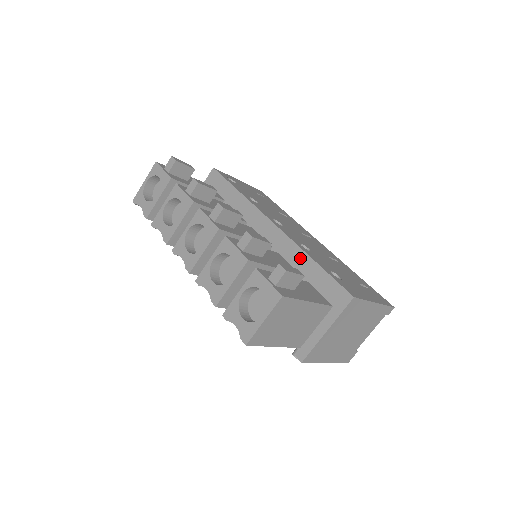
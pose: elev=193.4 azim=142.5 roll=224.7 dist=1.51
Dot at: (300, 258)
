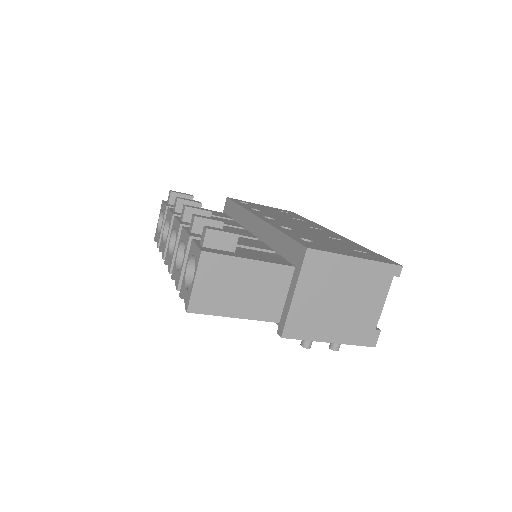
Dot at: (273, 236)
